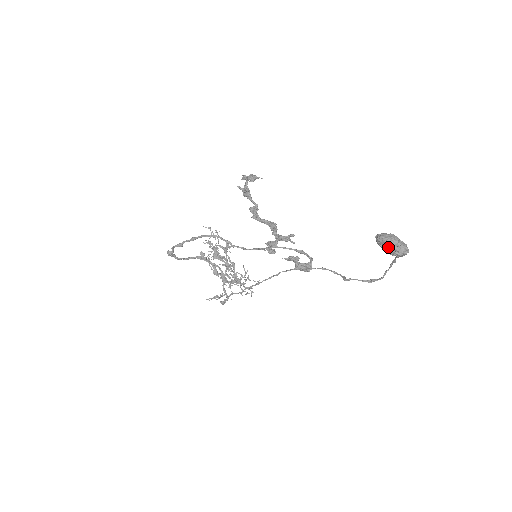
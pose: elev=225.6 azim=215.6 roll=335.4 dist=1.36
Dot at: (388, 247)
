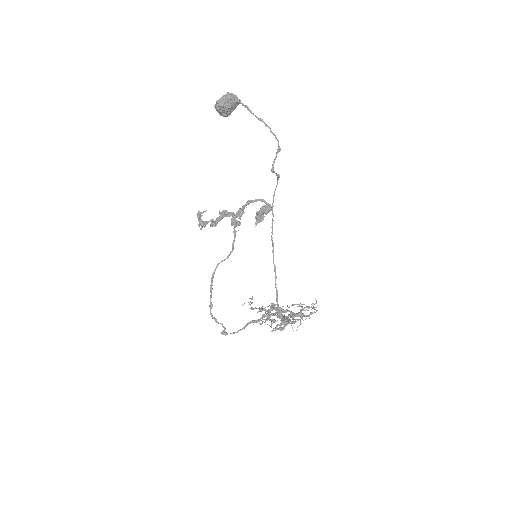
Dot at: (217, 102)
